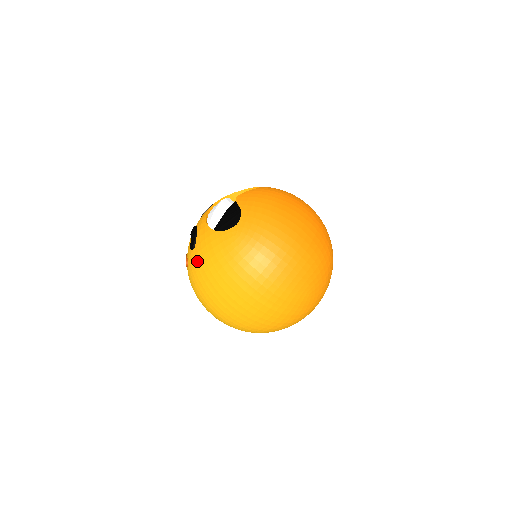
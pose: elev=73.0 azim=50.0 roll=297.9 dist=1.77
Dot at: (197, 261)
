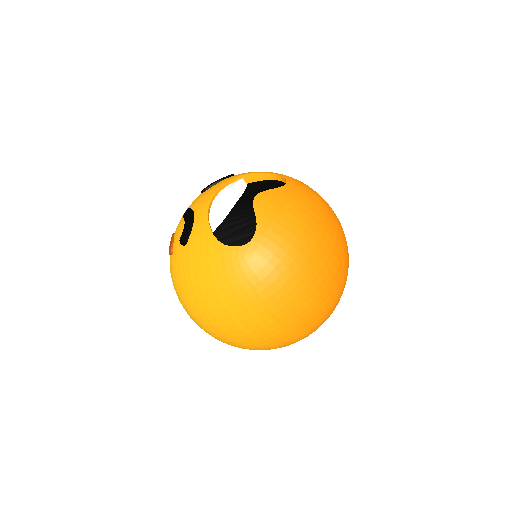
Dot at: (185, 264)
